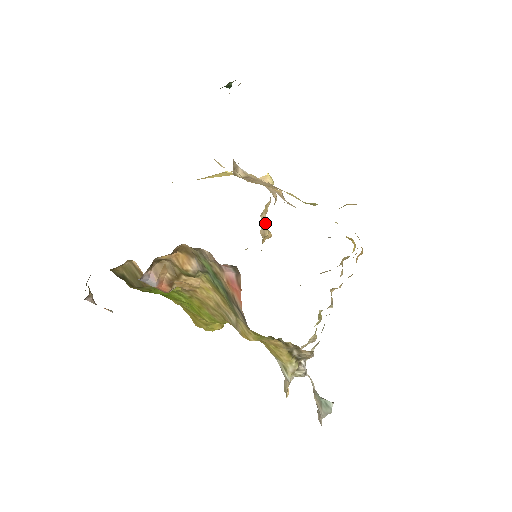
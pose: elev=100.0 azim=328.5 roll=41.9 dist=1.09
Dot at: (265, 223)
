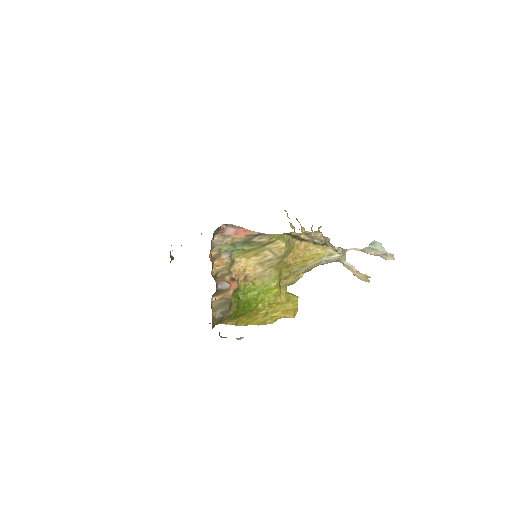
Dot at: occluded
